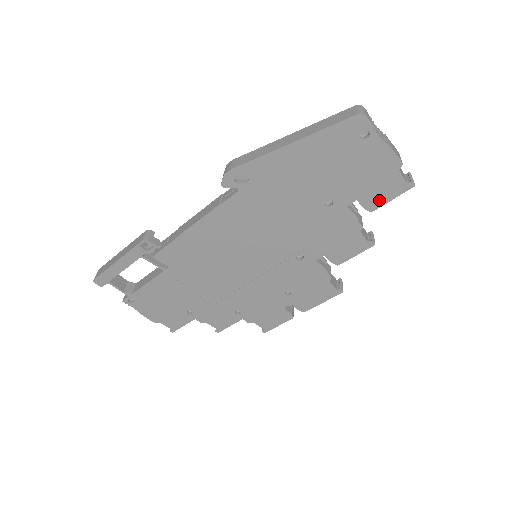
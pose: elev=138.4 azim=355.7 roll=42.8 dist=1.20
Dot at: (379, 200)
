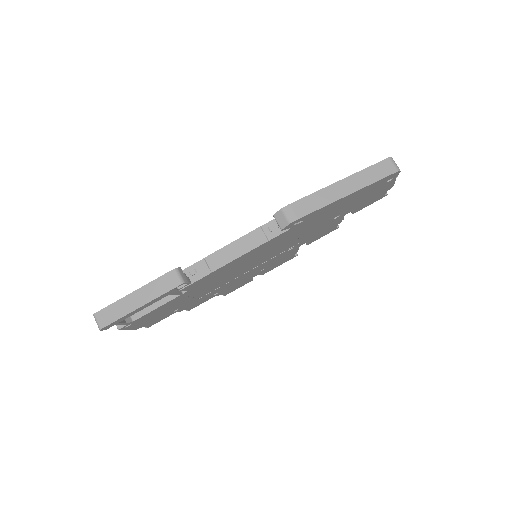
Dot at: (363, 207)
